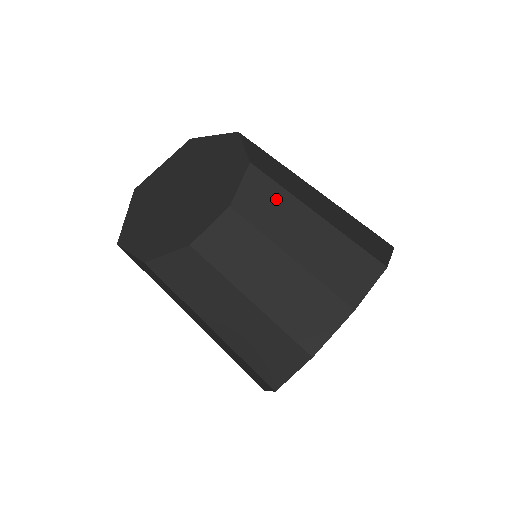
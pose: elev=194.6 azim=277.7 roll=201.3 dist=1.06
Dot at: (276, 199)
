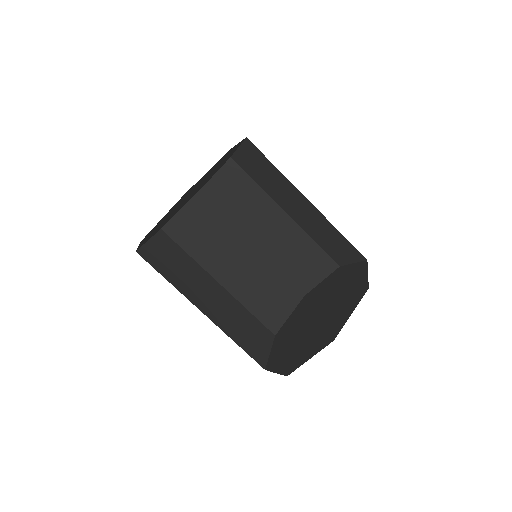
Dot at: (251, 196)
